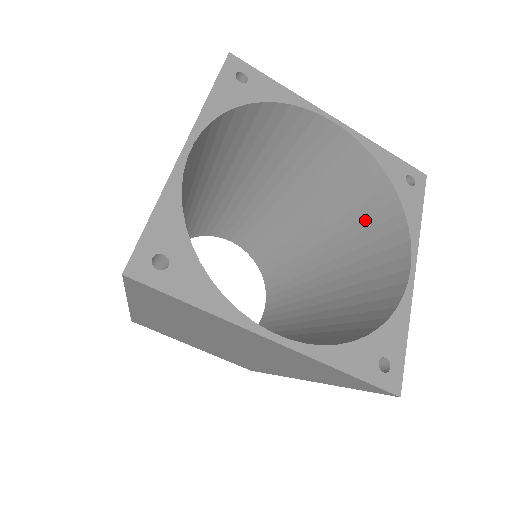
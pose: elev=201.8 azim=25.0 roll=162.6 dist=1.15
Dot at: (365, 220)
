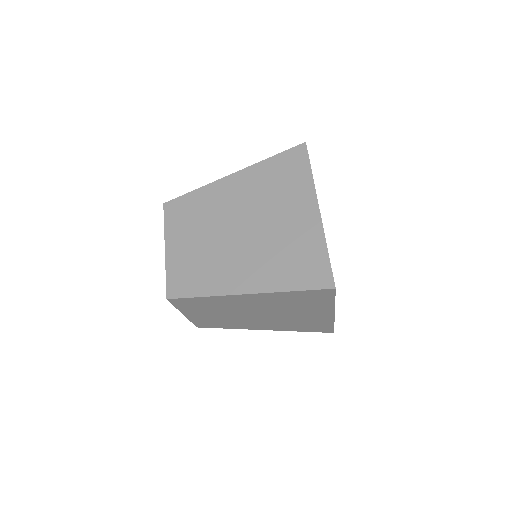
Dot at: occluded
